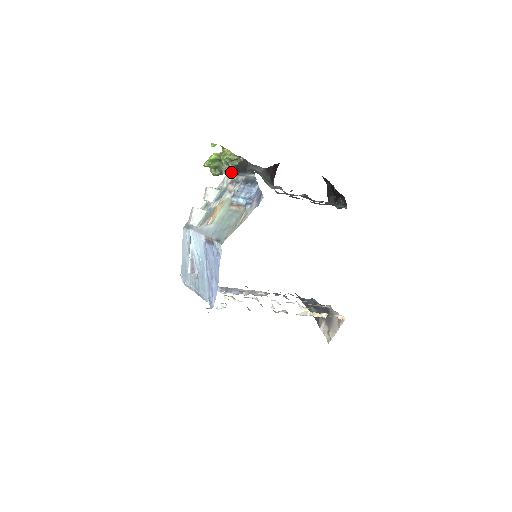
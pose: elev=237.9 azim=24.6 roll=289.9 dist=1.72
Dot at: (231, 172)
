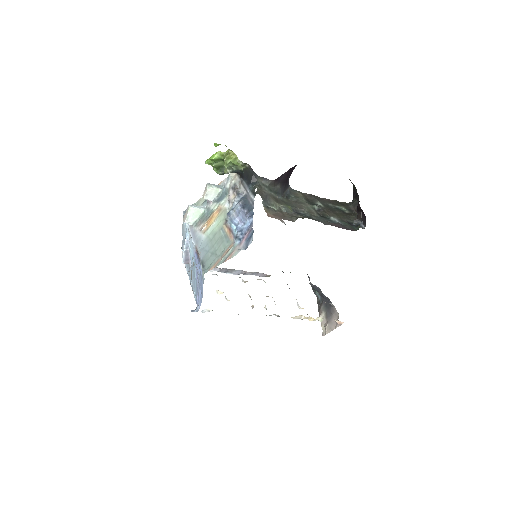
Dot at: occluded
